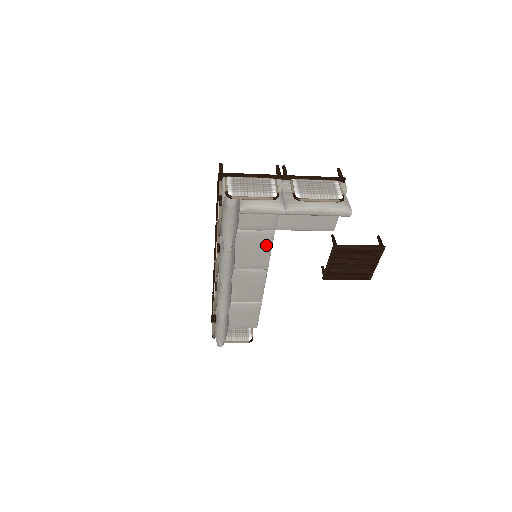
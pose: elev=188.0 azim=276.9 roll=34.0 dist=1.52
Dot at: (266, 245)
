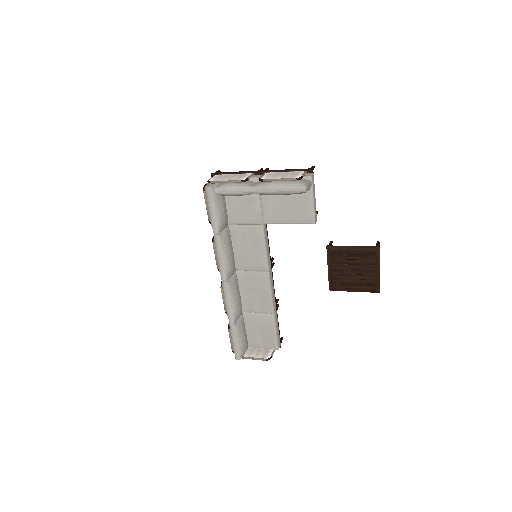
Dot at: (259, 241)
